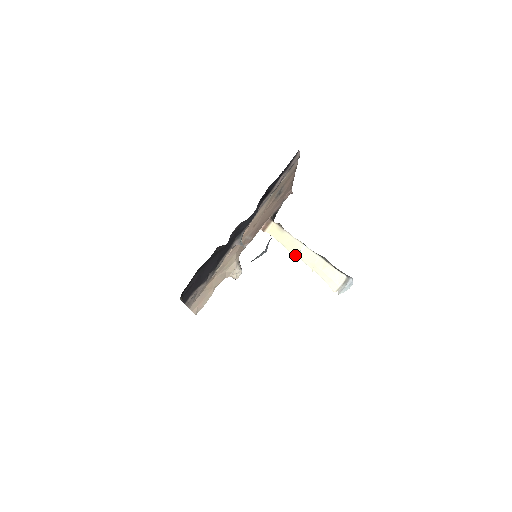
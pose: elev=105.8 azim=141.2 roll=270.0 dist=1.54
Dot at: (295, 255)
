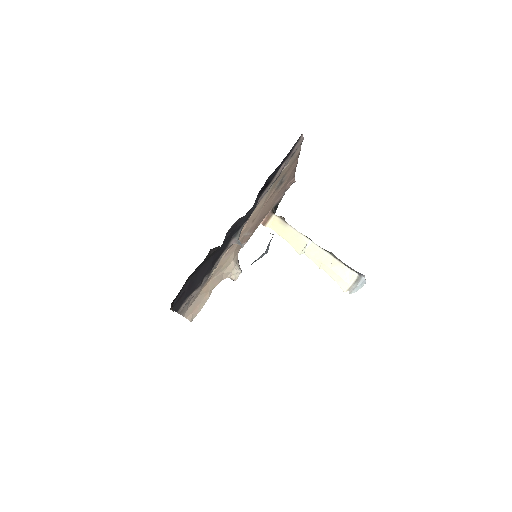
Dot at: (300, 251)
